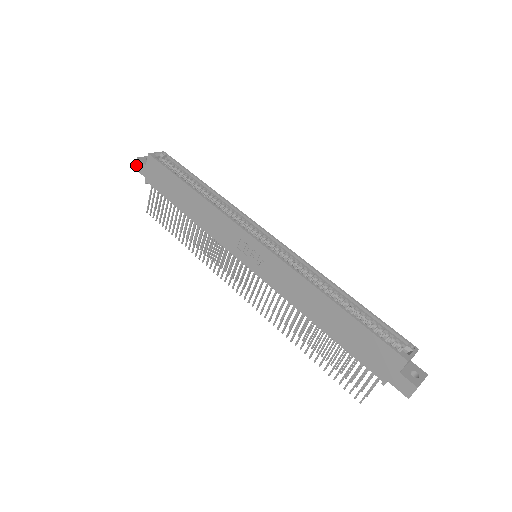
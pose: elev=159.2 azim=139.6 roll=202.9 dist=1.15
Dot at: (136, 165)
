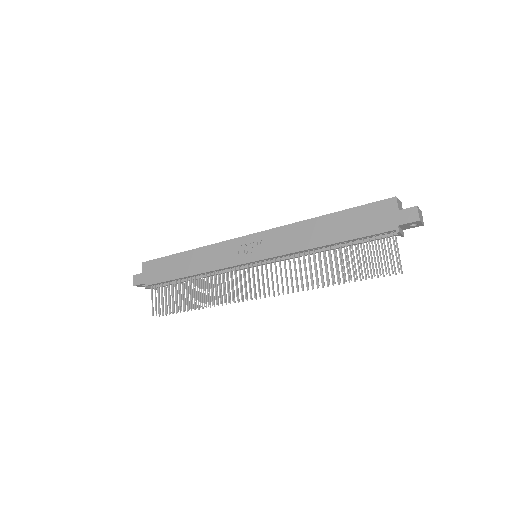
Dot at: (134, 282)
